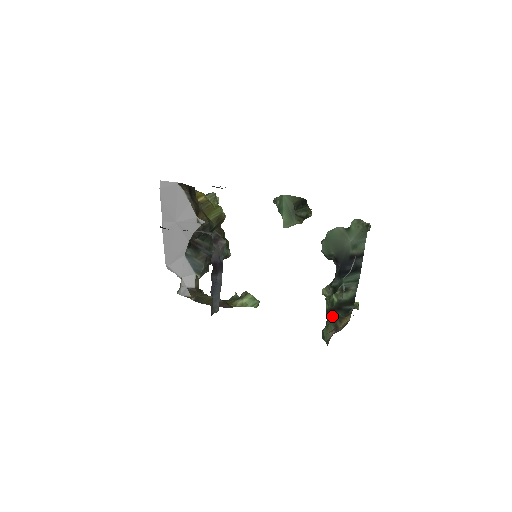
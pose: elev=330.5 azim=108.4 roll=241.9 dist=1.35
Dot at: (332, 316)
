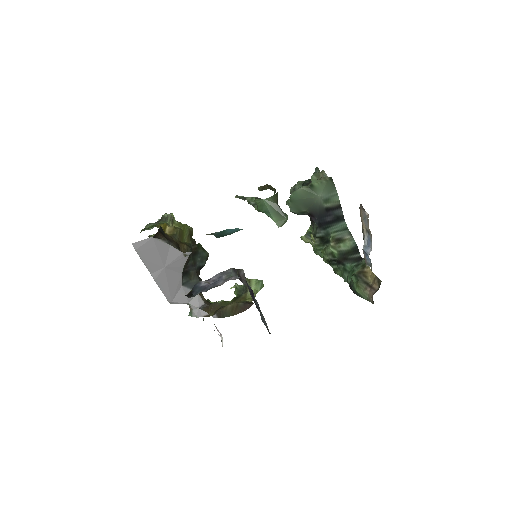
Dot at: (340, 266)
